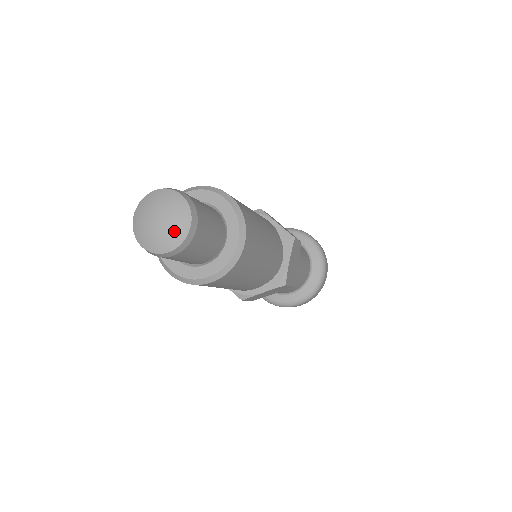
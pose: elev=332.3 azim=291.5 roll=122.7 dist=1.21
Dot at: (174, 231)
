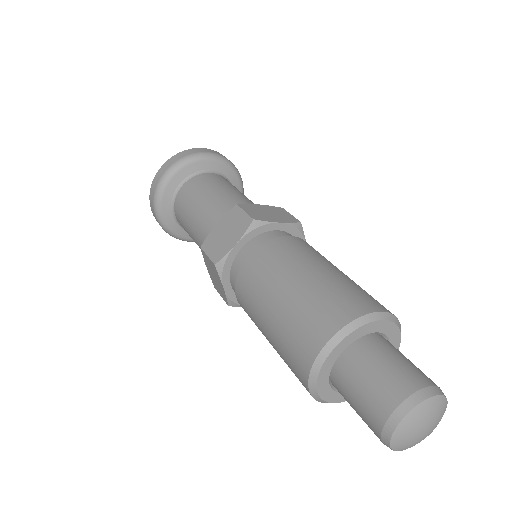
Dot at: occluded
